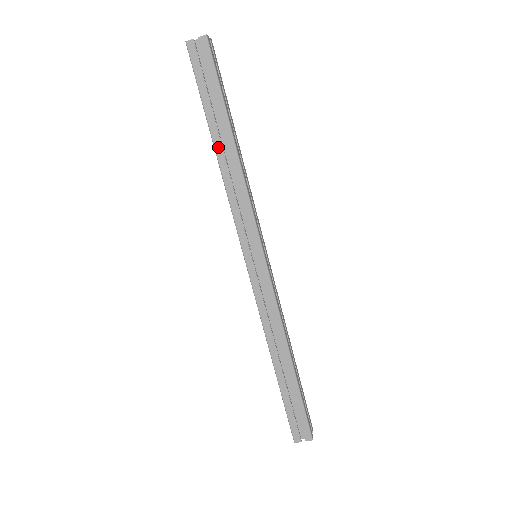
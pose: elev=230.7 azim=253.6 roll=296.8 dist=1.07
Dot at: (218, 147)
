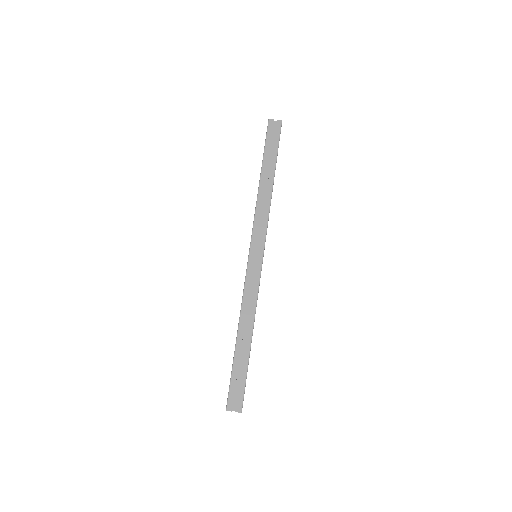
Dot at: (263, 179)
